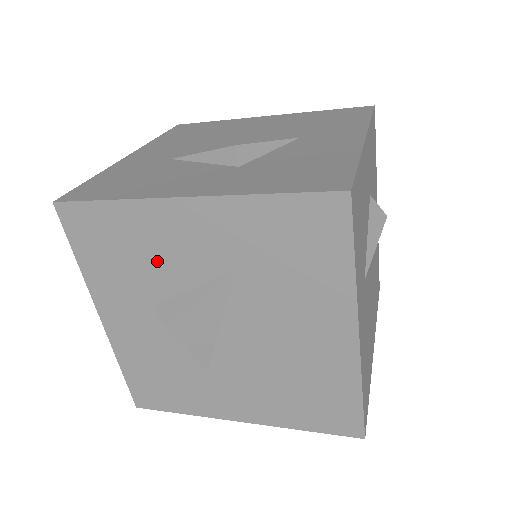
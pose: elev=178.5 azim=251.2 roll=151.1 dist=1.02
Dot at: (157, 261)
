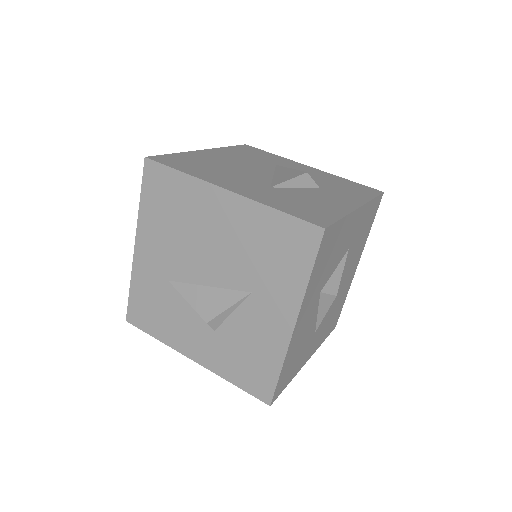
Dot at: occluded
